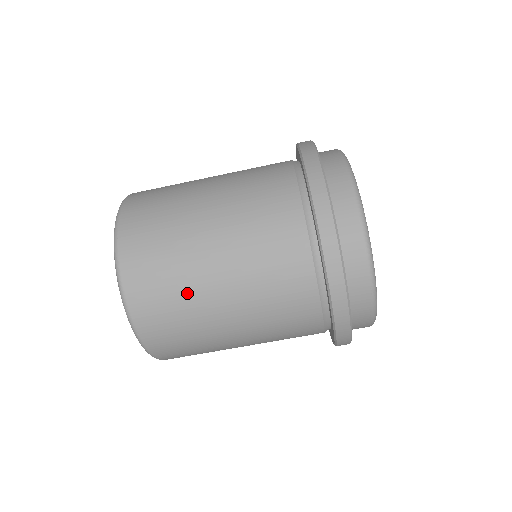
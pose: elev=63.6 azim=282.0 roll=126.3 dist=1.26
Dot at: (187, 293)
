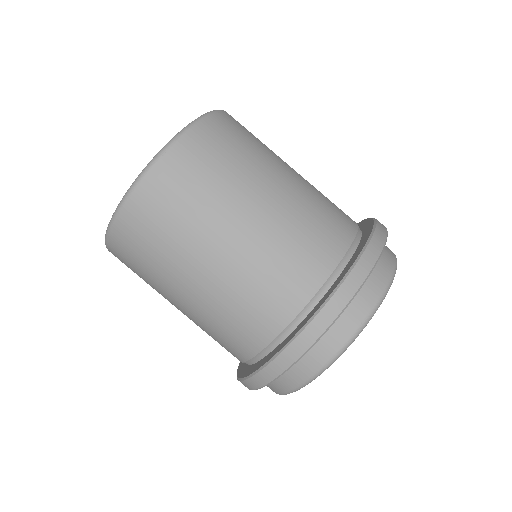
Dot at: (170, 254)
